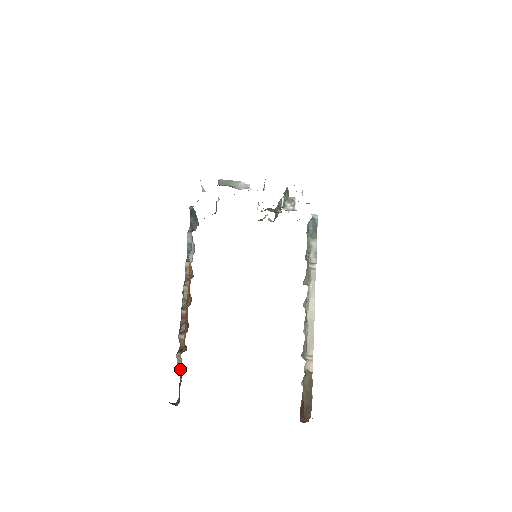
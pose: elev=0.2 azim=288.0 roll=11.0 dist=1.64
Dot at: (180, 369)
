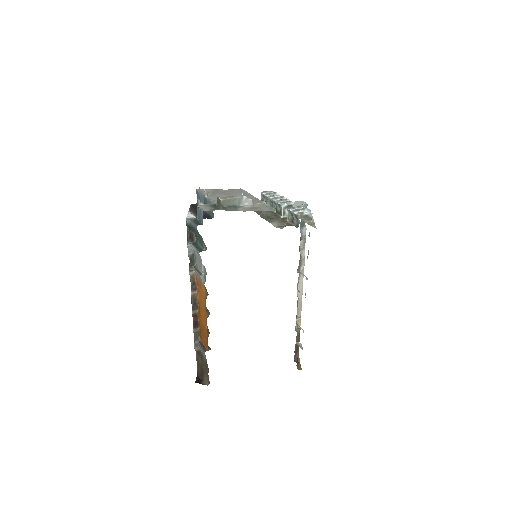
Dot at: (204, 359)
